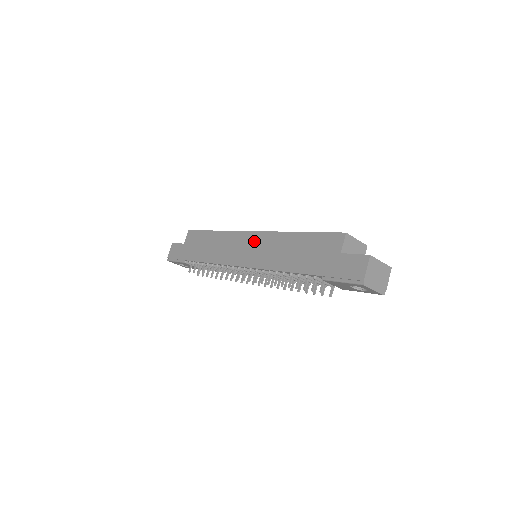
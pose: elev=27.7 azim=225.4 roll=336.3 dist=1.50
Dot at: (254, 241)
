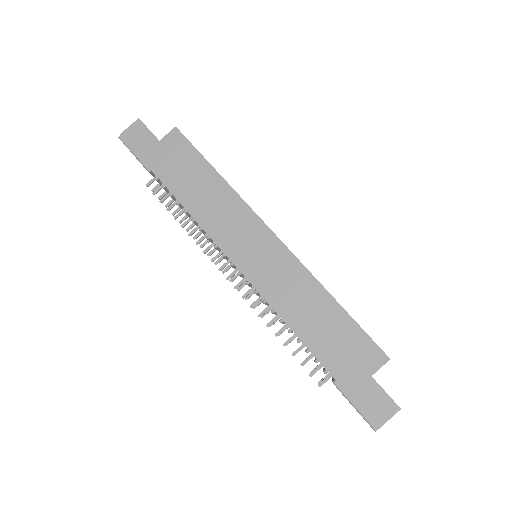
Dot at: (273, 252)
